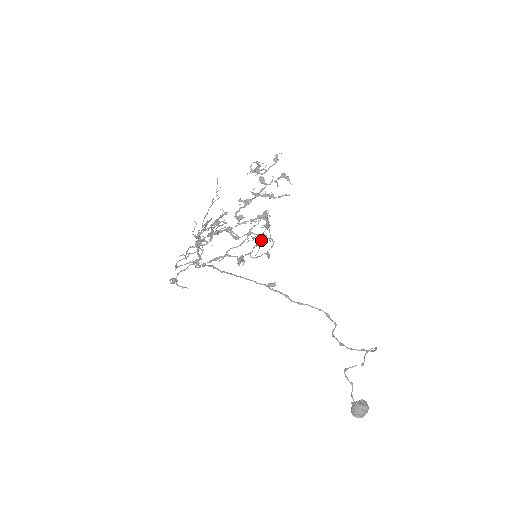
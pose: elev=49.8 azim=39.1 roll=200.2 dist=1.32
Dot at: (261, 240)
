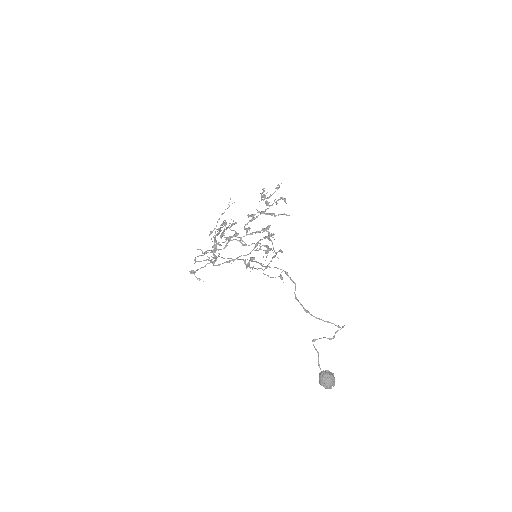
Dot at: (267, 252)
